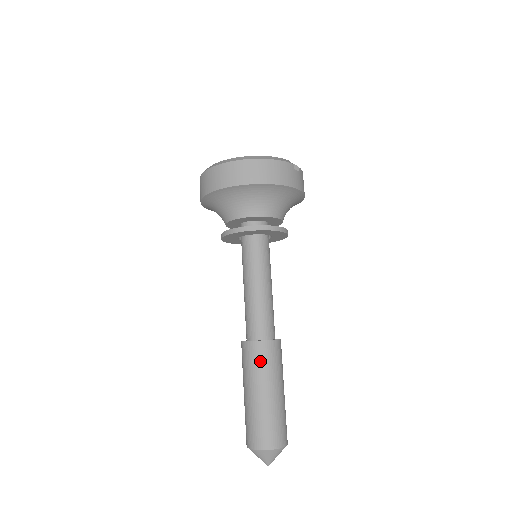
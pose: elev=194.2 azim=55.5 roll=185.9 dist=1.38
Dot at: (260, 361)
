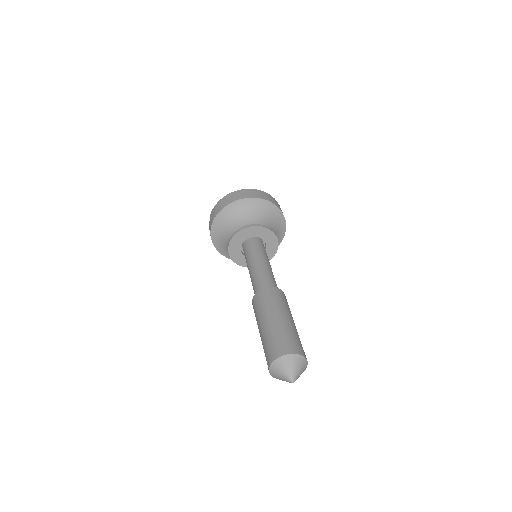
Dot at: (284, 300)
